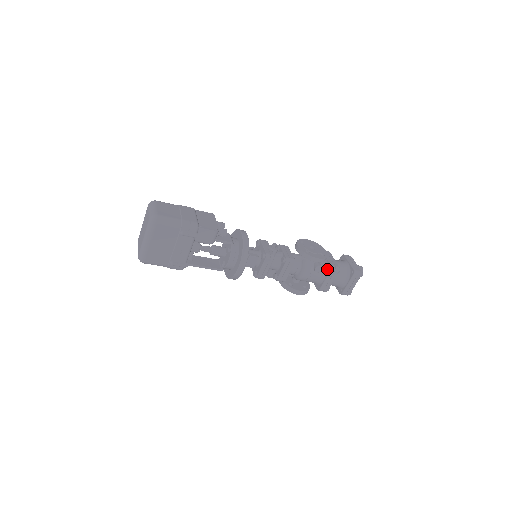
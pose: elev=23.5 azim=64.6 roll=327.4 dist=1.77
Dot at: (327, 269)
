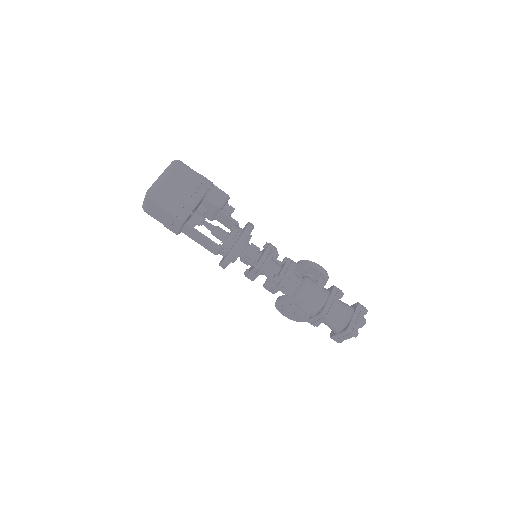
Dot at: (329, 291)
